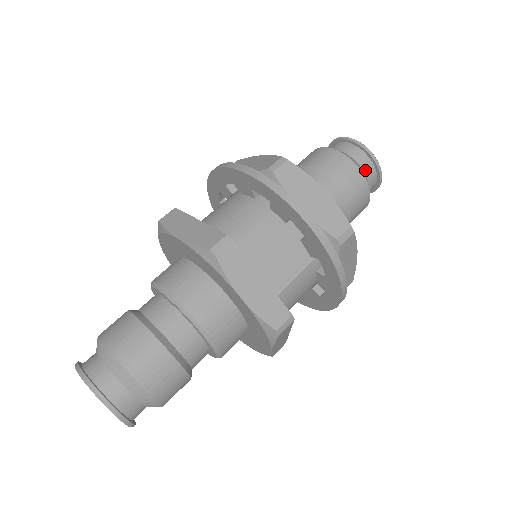
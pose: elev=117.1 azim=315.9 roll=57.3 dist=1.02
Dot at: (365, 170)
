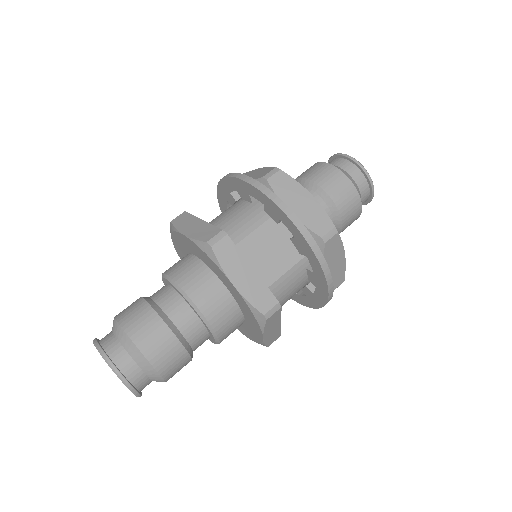
Dot at: (357, 182)
